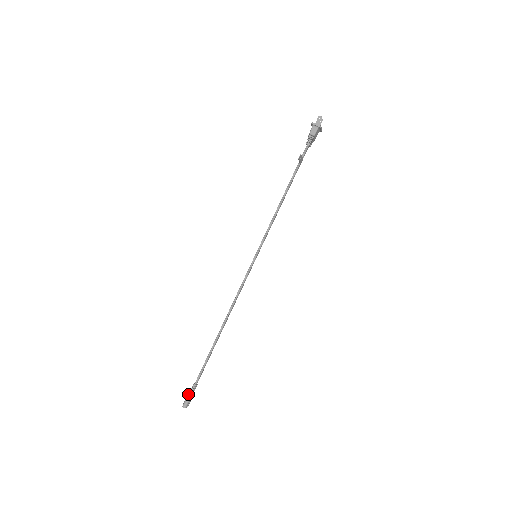
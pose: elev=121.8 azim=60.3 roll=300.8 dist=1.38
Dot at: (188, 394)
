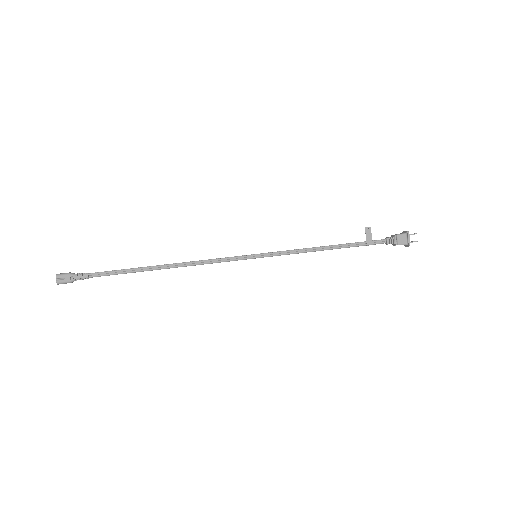
Dot at: (74, 273)
